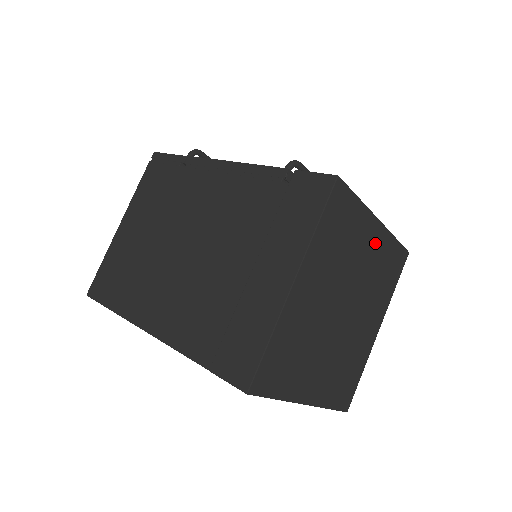
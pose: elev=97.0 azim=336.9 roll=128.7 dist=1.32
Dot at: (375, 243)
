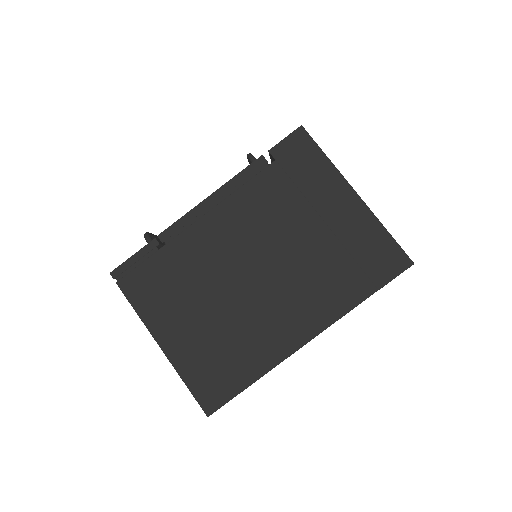
Dot at: occluded
